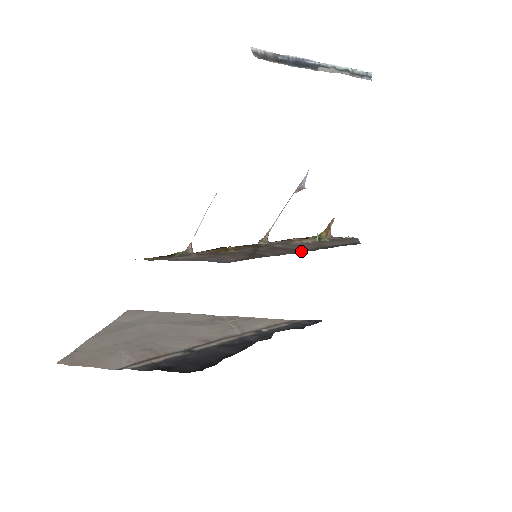
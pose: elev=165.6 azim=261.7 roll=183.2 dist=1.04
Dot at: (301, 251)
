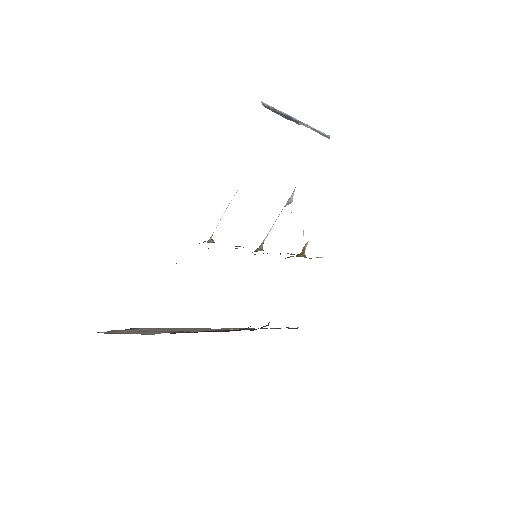
Dot at: occluded
